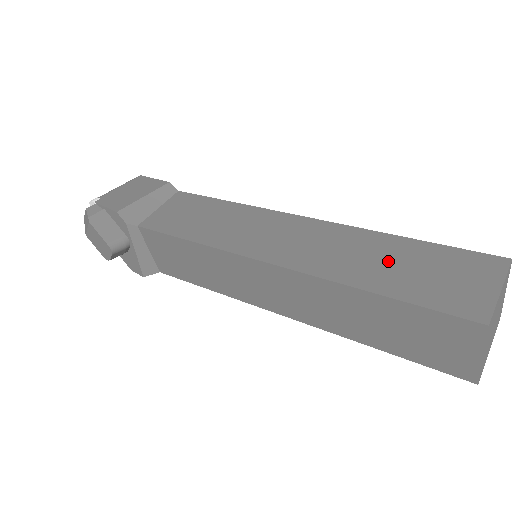
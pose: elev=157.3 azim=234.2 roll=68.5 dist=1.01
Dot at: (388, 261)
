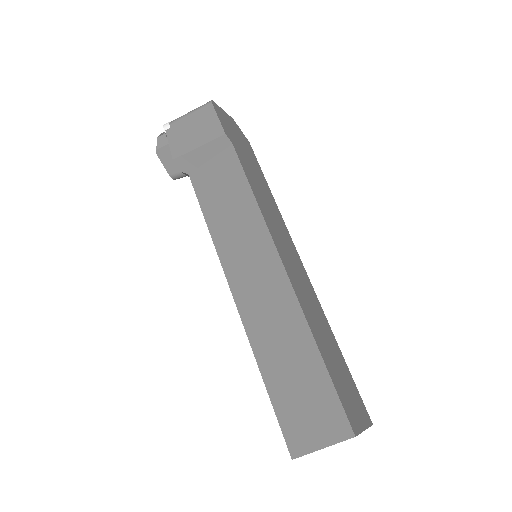
Dot at: (292, 365)
